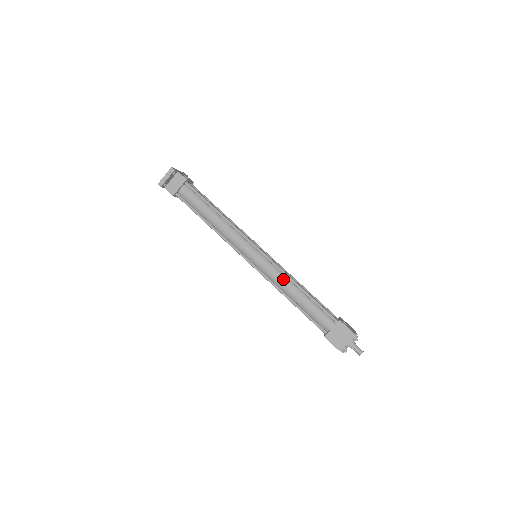
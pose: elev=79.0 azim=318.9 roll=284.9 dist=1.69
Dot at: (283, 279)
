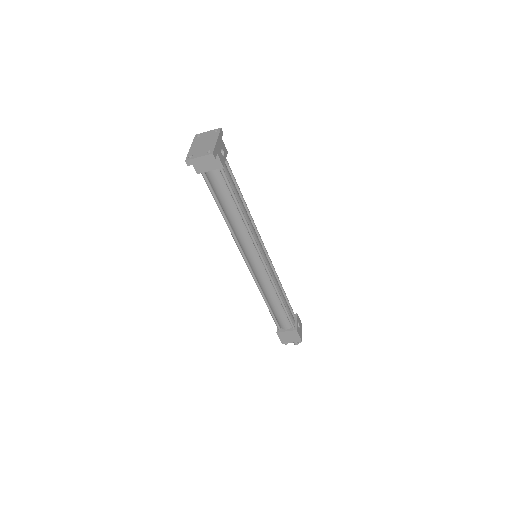
Dot at: (270, 288)
